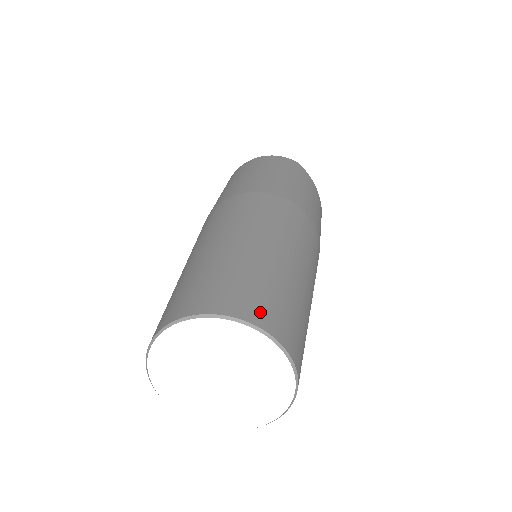
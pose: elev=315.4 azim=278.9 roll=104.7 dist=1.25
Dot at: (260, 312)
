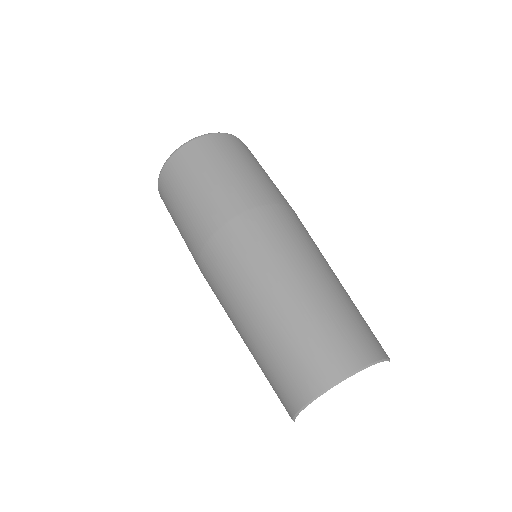
Dot at: (376, 345)
